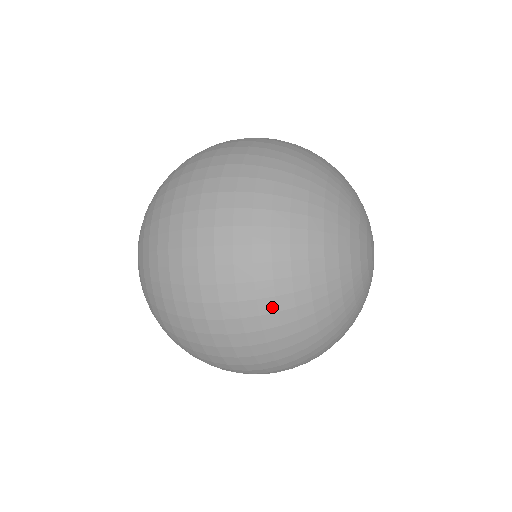
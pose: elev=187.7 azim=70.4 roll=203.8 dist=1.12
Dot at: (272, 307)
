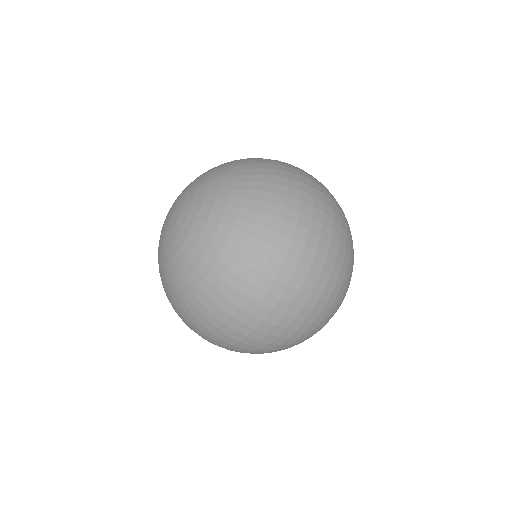
Dot at: (343, 212)
